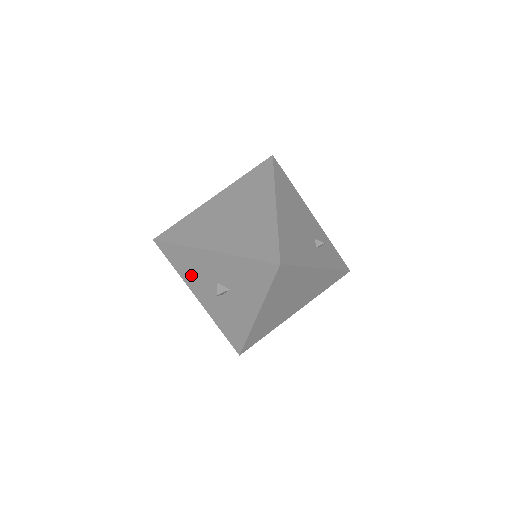
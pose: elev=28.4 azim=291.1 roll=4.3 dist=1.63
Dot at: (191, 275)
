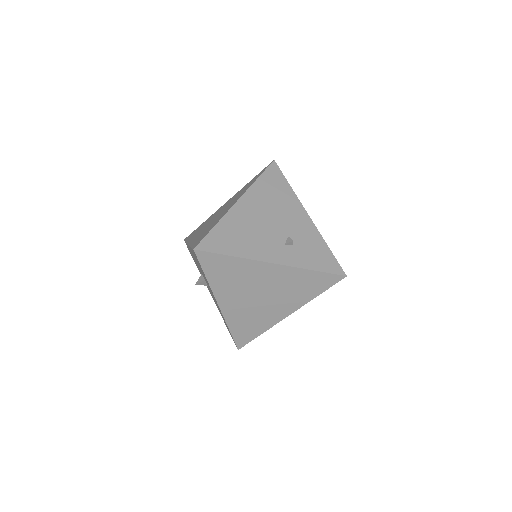
Dot at: occluded
